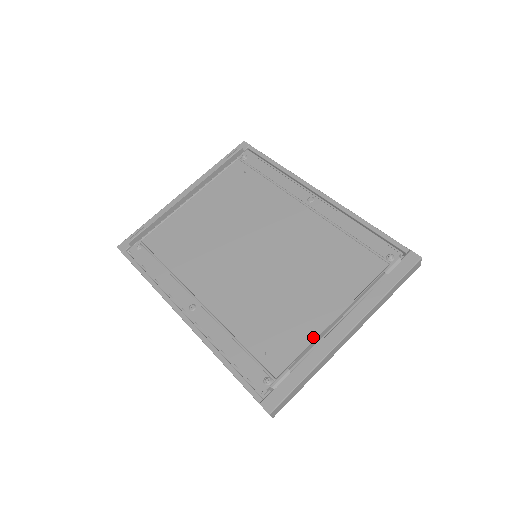
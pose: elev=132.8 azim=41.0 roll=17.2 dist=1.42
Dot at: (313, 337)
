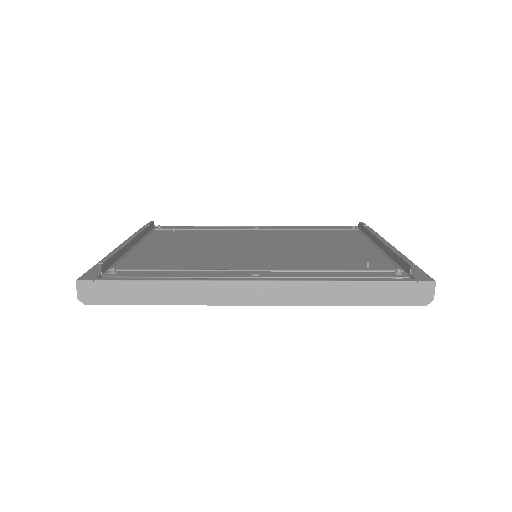
Dot at: (380, 254)
